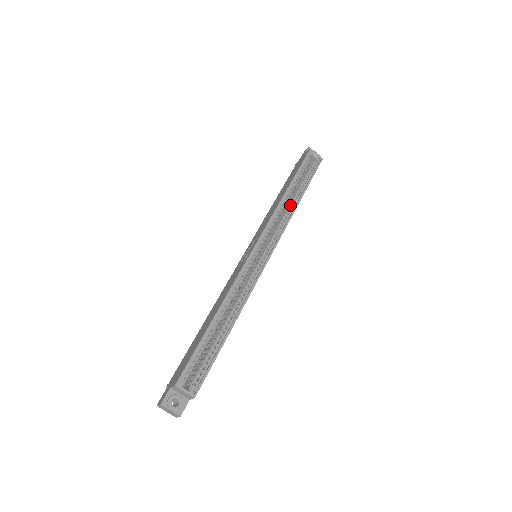
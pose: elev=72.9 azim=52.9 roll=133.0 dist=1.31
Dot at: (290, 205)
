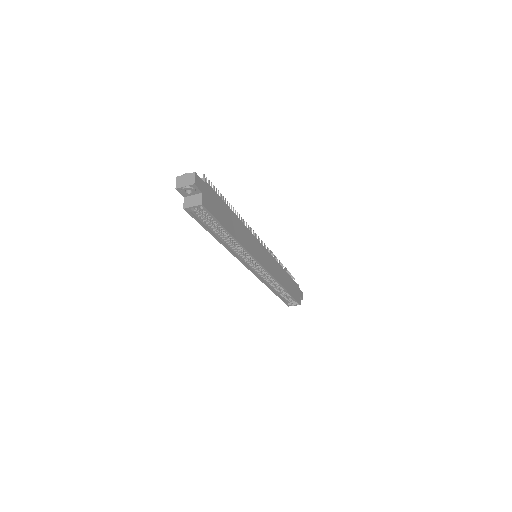
Dot at: occluded
